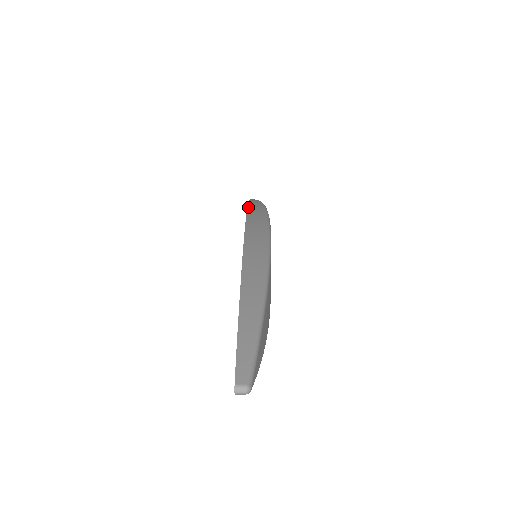
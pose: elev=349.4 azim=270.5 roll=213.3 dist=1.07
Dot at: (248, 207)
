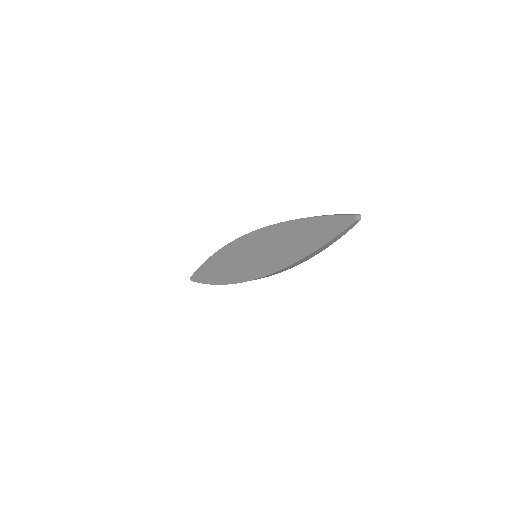
Dot at: (219, 250)
